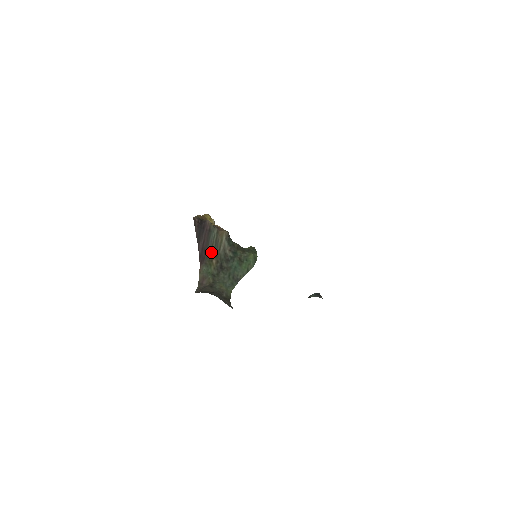
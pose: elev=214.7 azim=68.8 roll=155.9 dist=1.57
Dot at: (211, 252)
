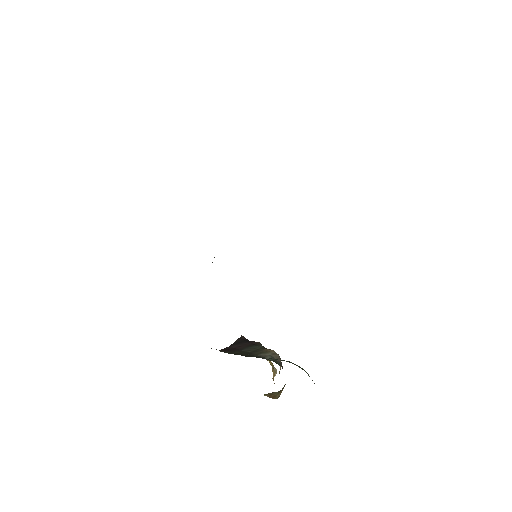
Dot at: (242, 352)
